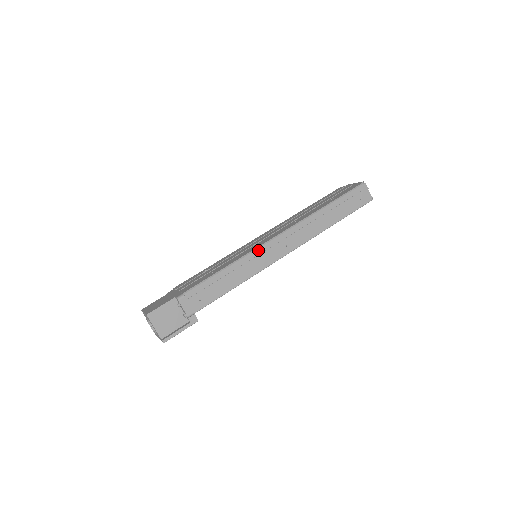
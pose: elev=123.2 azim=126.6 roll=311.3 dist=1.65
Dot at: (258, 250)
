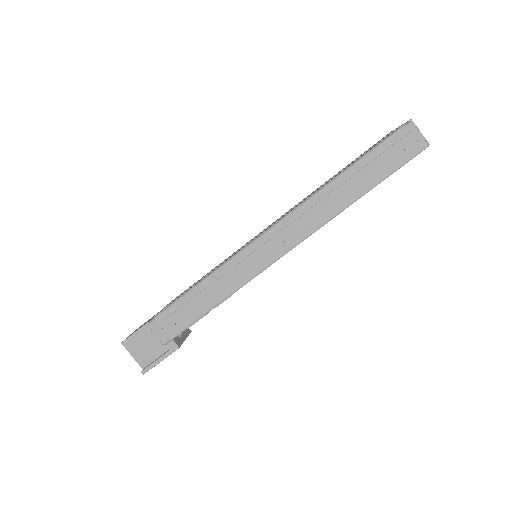
Dot at: (242, 253)
